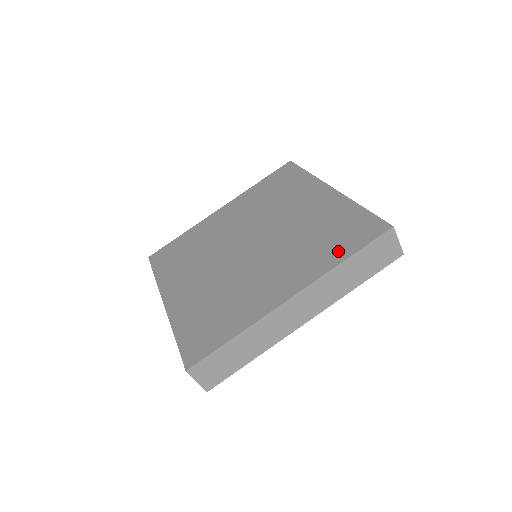
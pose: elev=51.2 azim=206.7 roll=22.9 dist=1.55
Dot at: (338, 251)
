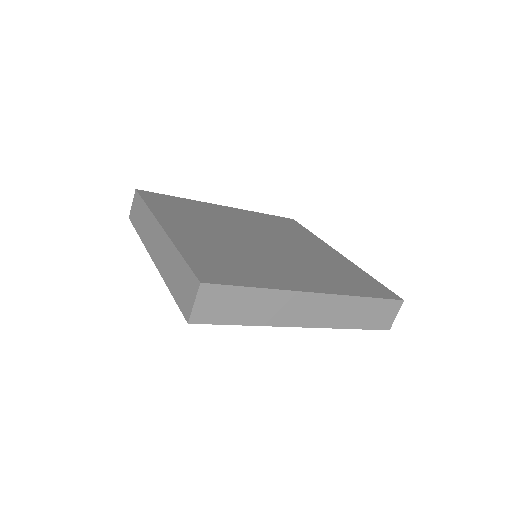
Dot at: (358, 289)
